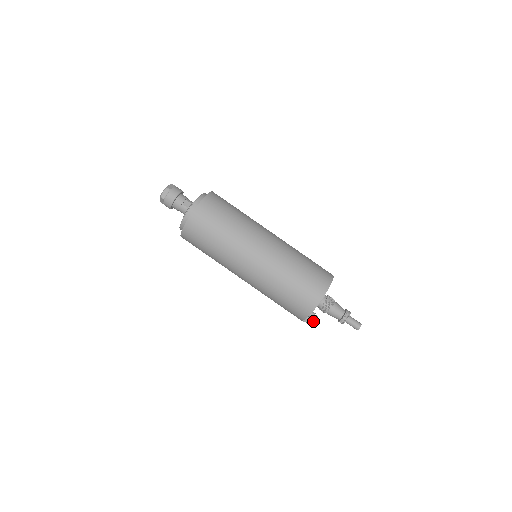
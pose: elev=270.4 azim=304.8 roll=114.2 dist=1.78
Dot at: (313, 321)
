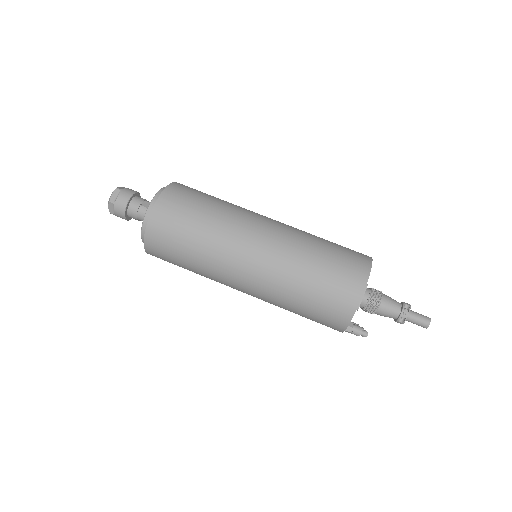
Dot at: (361, 327)
